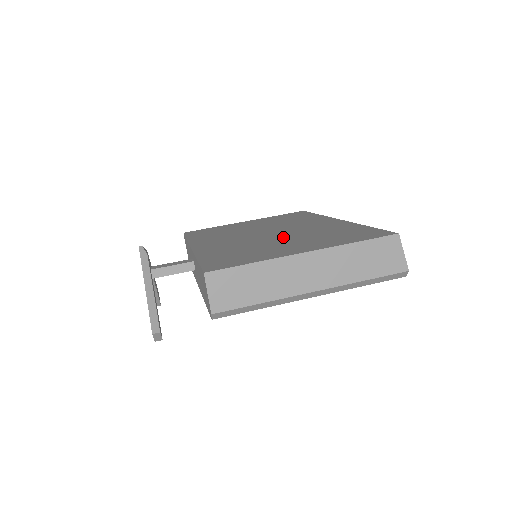
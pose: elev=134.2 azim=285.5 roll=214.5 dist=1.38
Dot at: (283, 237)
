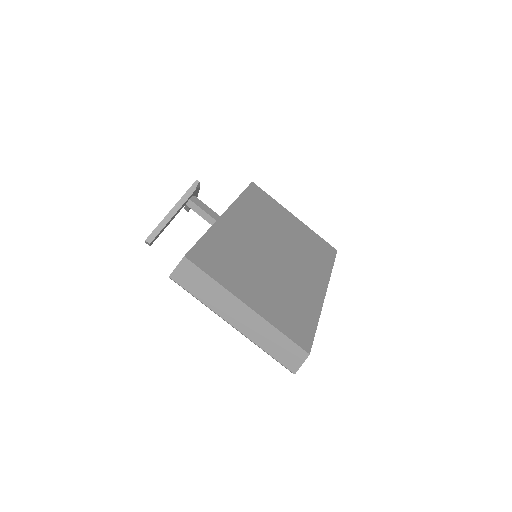
Dot at: (271, 271)
